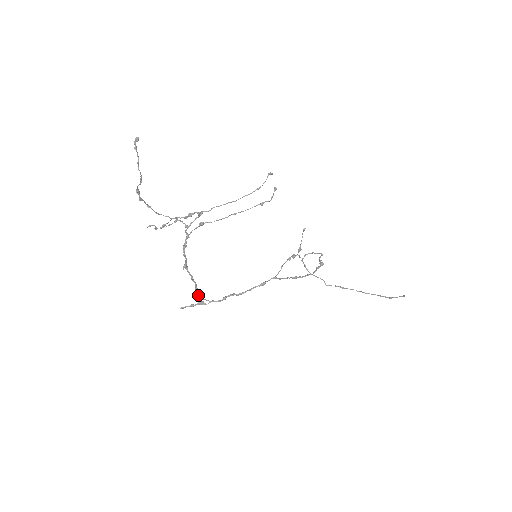
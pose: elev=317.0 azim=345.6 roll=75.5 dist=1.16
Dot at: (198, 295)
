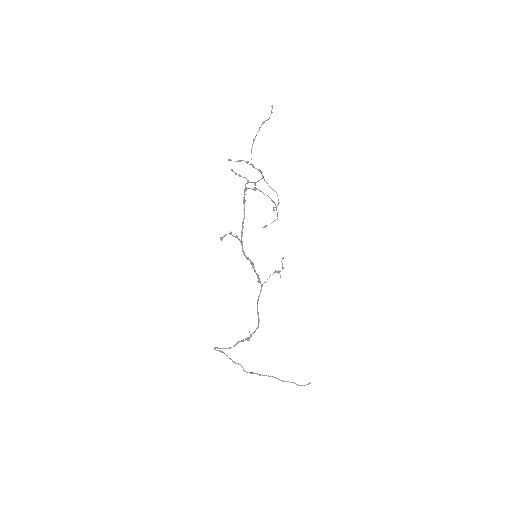
Dot at: (242, 233)
